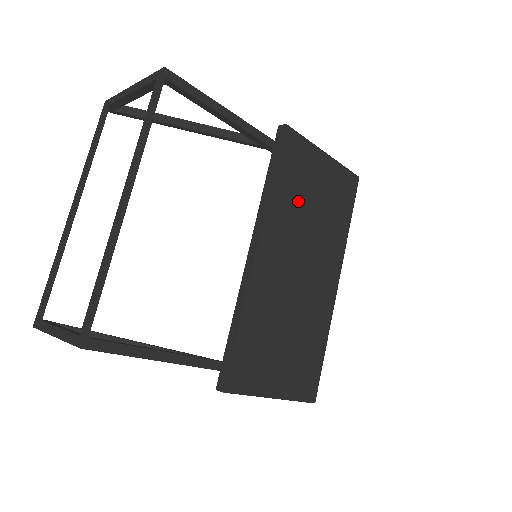
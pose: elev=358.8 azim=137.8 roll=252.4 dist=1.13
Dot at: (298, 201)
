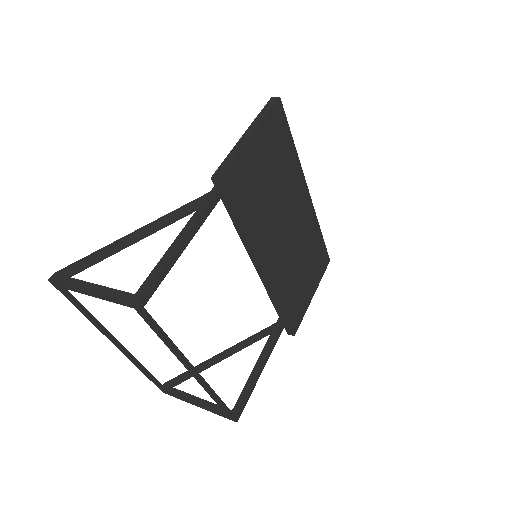
Dot at: (262, 203)
